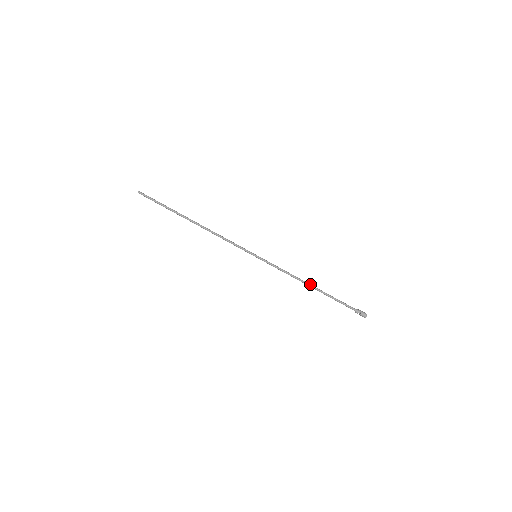
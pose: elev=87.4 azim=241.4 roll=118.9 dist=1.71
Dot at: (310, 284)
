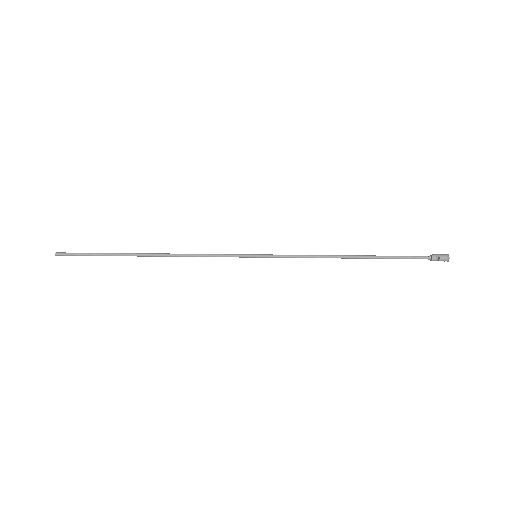
Dot at: (349, 255)
